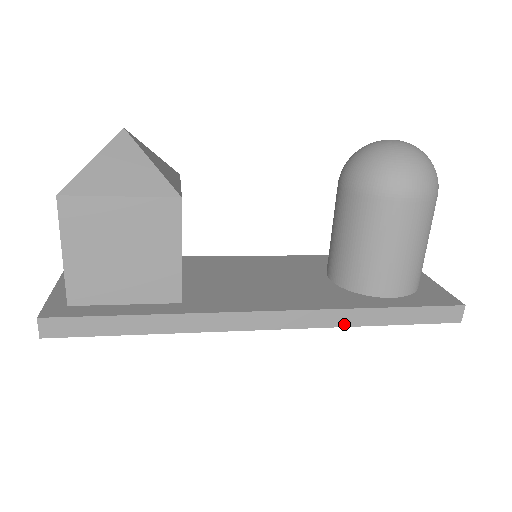
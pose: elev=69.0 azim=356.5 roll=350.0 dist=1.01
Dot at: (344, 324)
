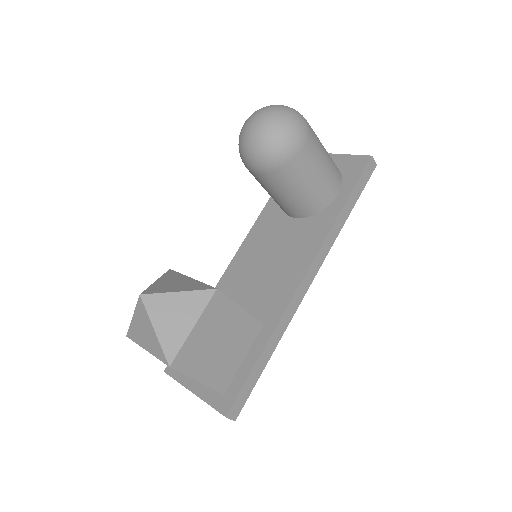
Dot at: (336, 236)
